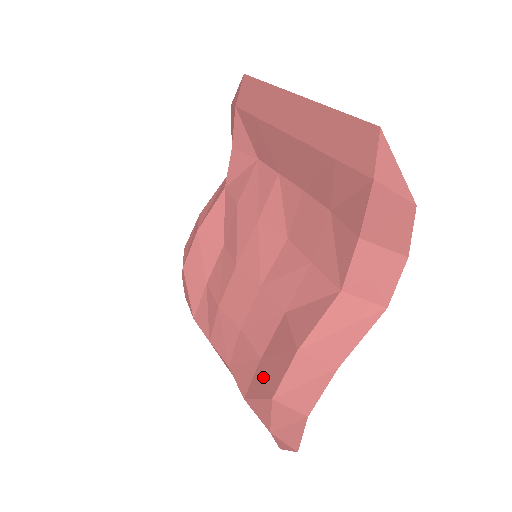
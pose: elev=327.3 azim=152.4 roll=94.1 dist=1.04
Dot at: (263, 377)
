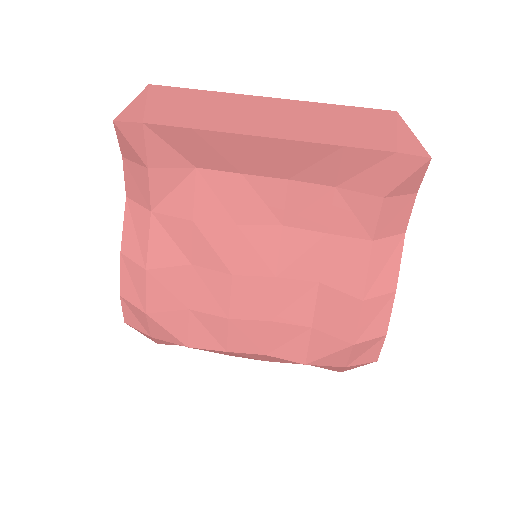
Dot at: (327, 338)
